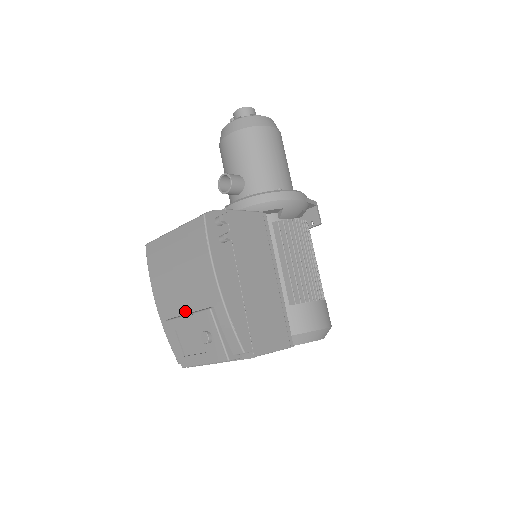
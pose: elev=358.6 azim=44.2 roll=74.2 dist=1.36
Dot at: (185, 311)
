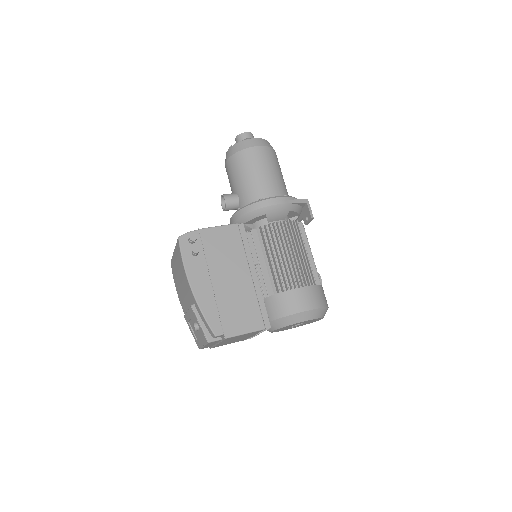
Dot at: (188, 308)
